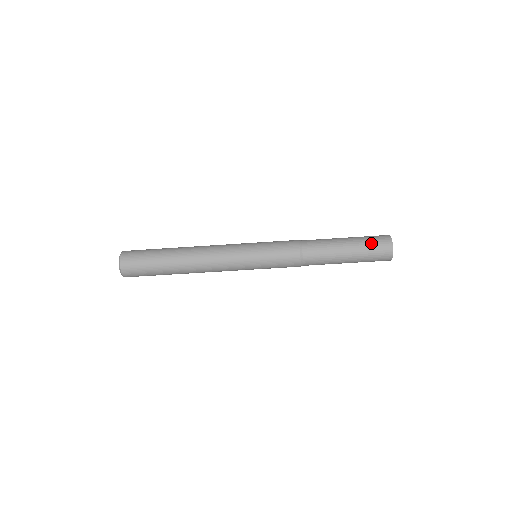
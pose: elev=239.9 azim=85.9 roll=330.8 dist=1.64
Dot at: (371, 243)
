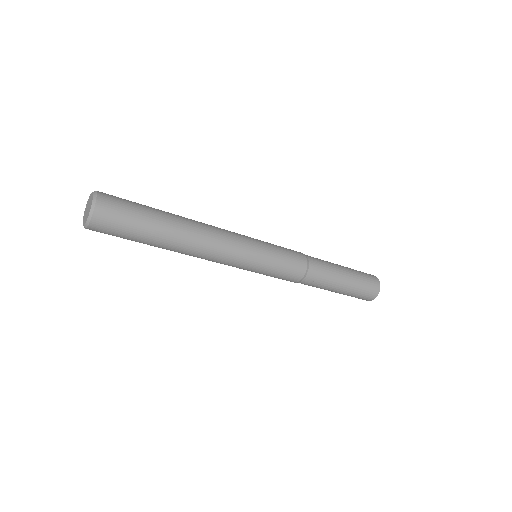
Dot at: (356, 297)
